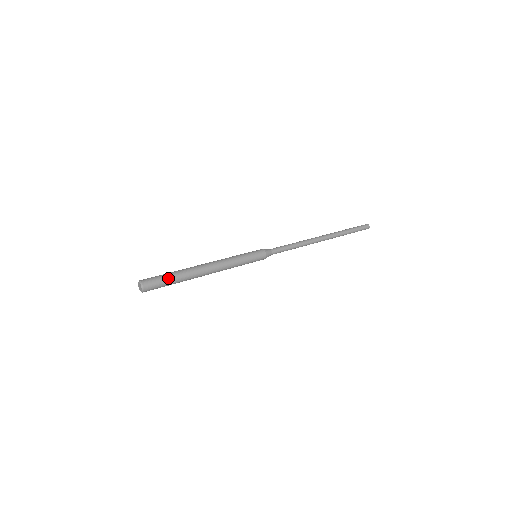
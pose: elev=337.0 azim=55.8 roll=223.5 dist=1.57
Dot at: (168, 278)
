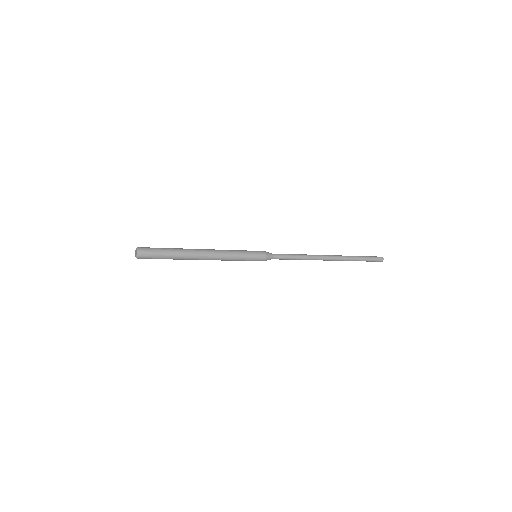
Dot at: (164, 253)
